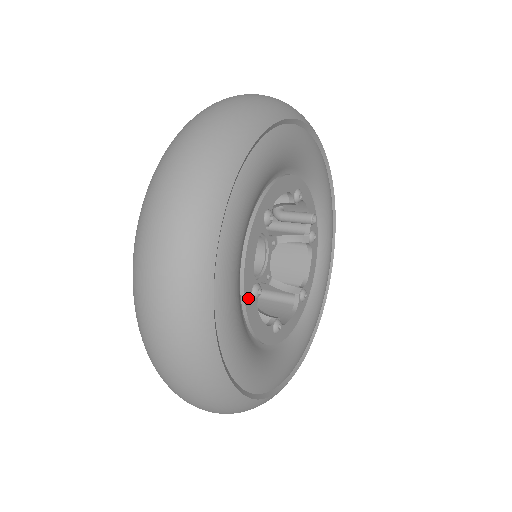
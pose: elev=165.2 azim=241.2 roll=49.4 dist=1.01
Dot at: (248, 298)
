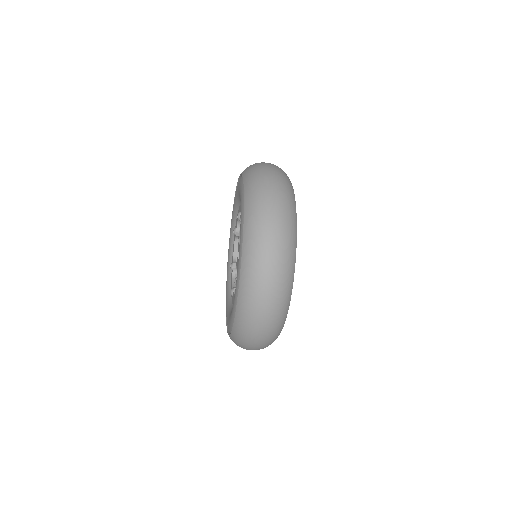
Dot at: occluded
